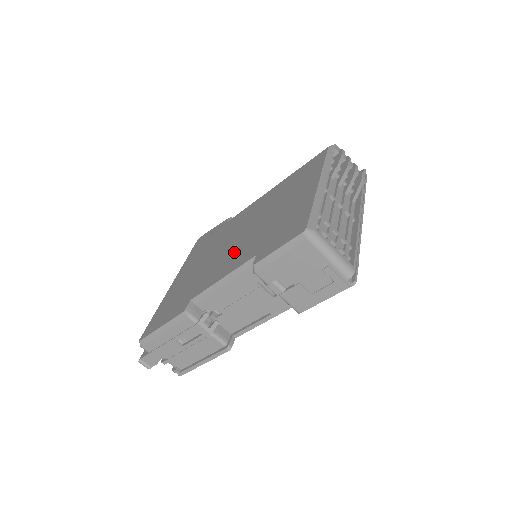
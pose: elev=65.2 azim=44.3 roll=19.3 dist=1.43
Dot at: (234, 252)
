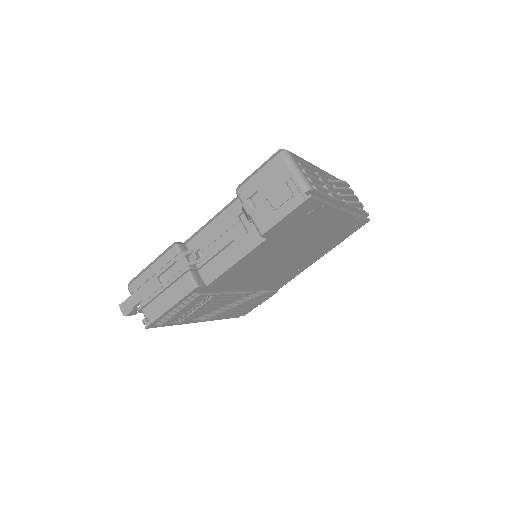
Dot at: occluded
